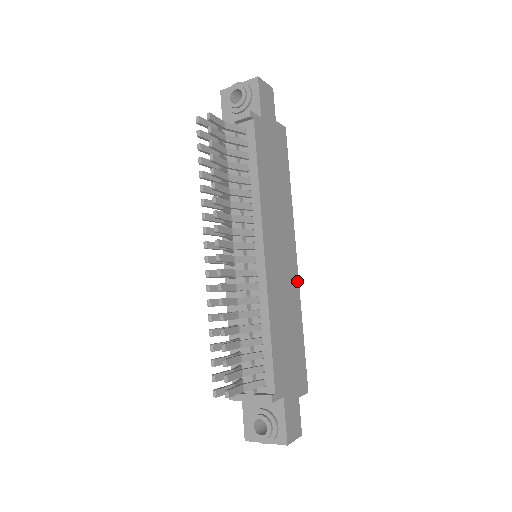
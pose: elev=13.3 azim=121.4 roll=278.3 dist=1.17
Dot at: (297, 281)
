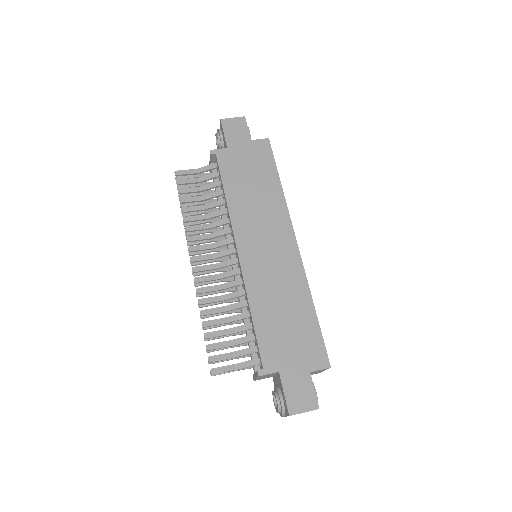
Dot at: (300, 265)
